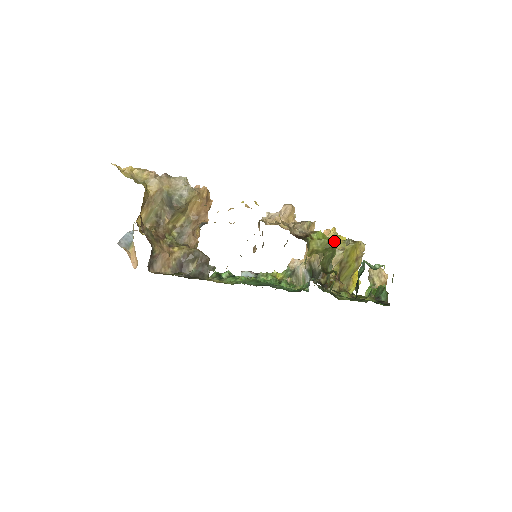
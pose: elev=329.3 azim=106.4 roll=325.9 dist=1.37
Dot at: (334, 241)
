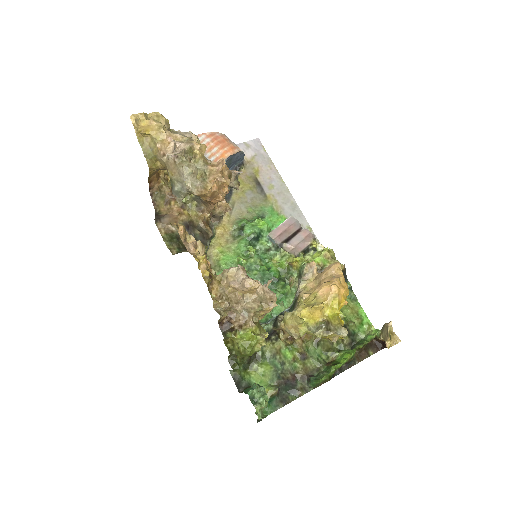
Dot at: (294, 325)
